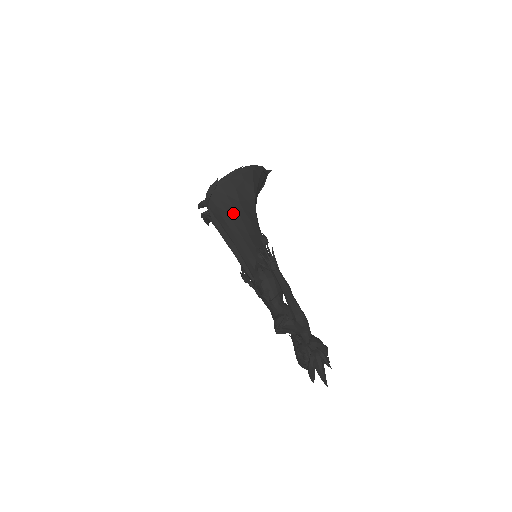
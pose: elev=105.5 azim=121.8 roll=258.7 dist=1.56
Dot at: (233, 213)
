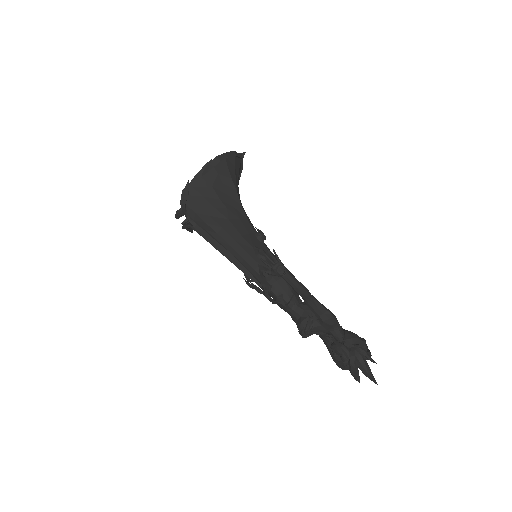
Dot at: (217, 215)
